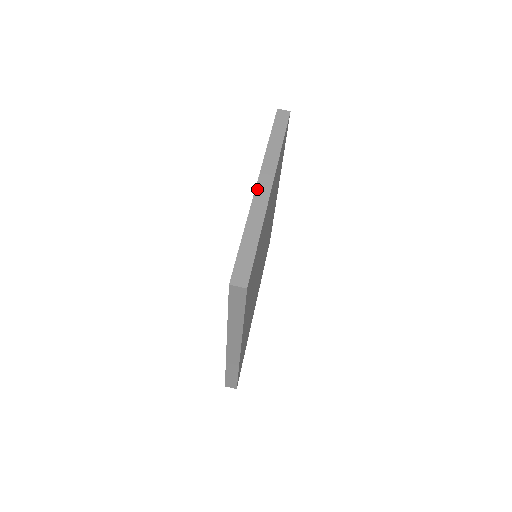
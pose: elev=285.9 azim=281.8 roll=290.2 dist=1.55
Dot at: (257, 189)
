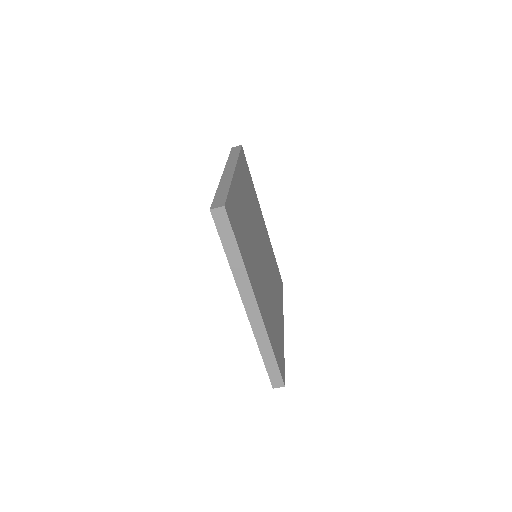
Dot at: (248, 315)
